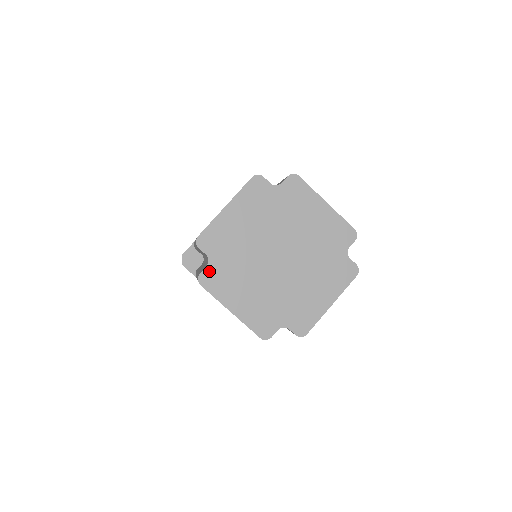
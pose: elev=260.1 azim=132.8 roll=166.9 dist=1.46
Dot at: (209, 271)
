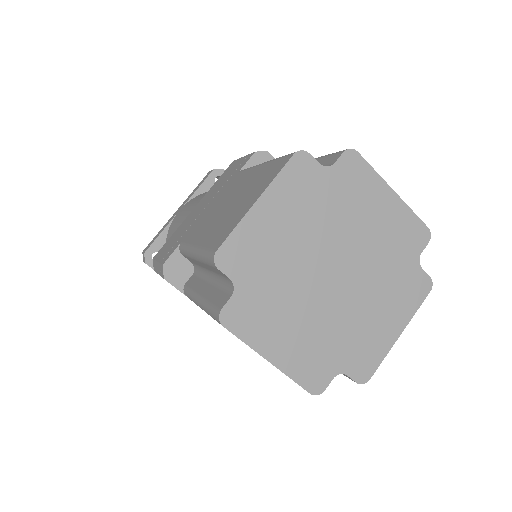
Dot at: (235, 303)
